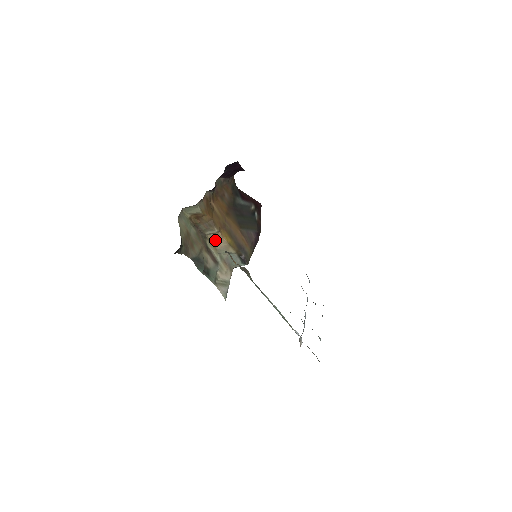
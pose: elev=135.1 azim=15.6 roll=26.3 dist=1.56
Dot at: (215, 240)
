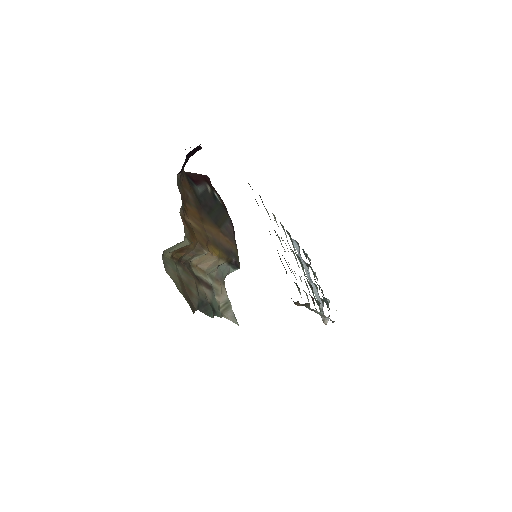
Dot at: (201, 262)
